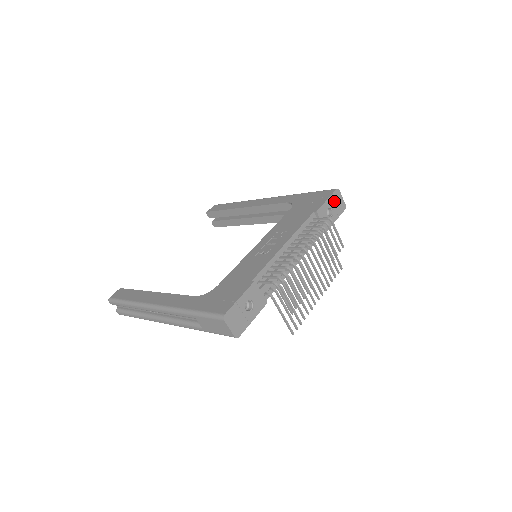
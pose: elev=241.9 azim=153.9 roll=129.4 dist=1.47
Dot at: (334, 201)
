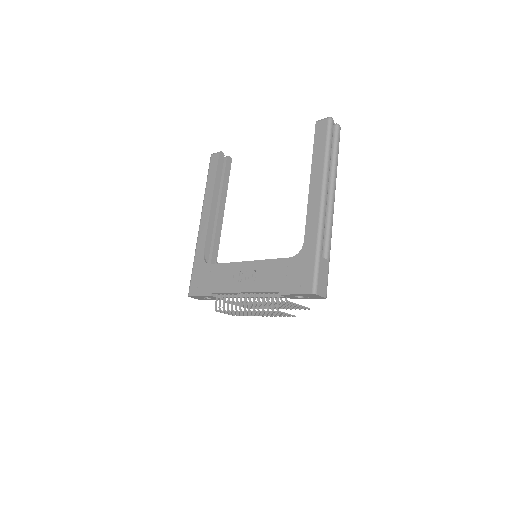
Dot at: (307, 295)
